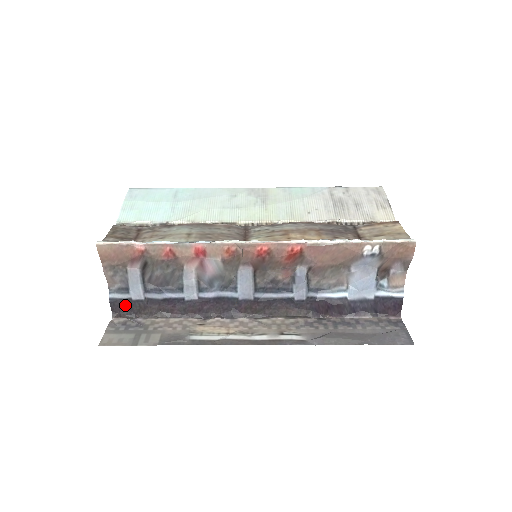
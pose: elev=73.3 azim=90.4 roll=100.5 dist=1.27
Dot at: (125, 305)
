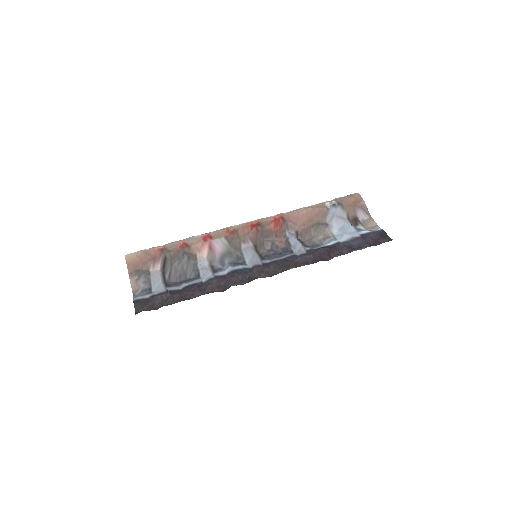
Dot at: (148, 303)
